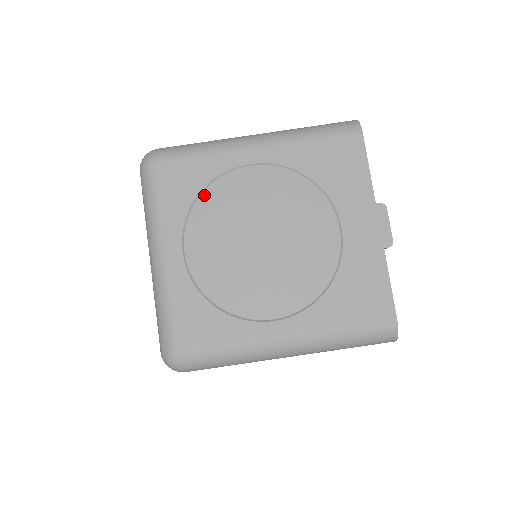
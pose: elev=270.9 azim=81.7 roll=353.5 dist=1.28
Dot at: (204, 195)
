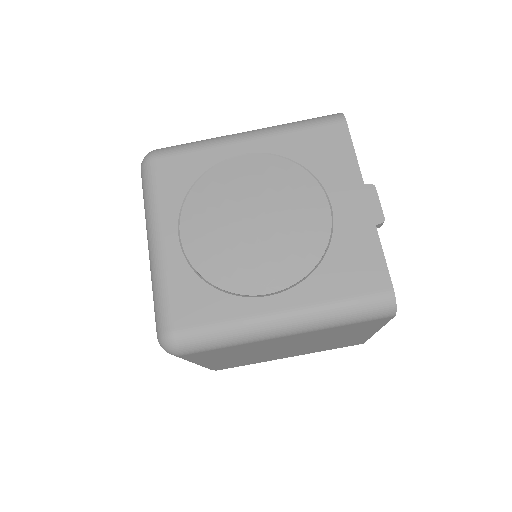
Dot at: (199, 183)
